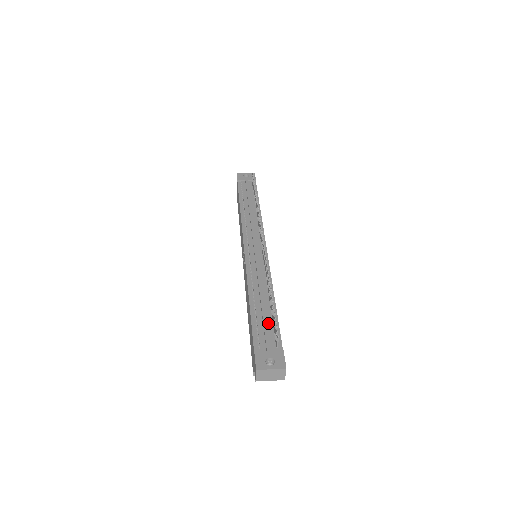
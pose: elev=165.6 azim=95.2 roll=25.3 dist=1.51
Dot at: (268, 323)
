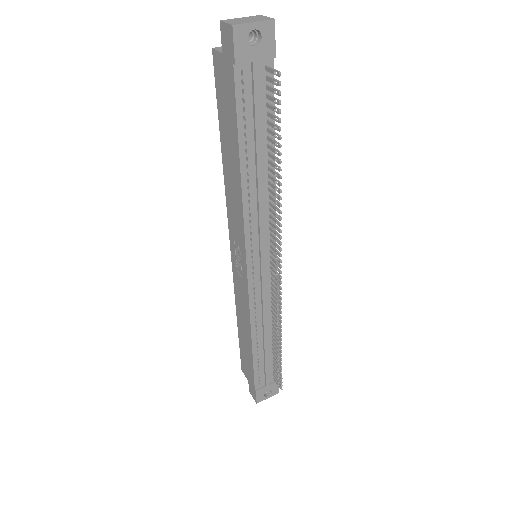
Dot at: (269, 361)
